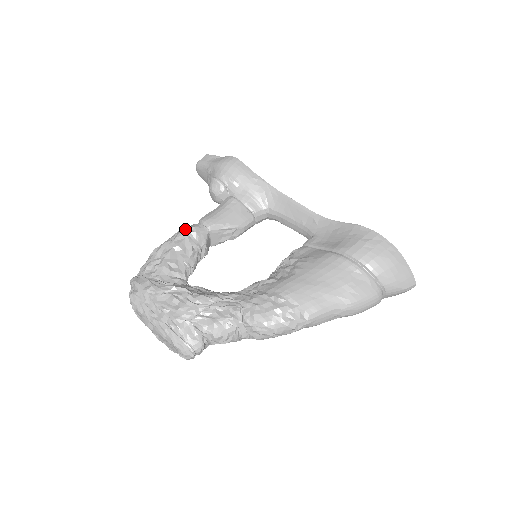
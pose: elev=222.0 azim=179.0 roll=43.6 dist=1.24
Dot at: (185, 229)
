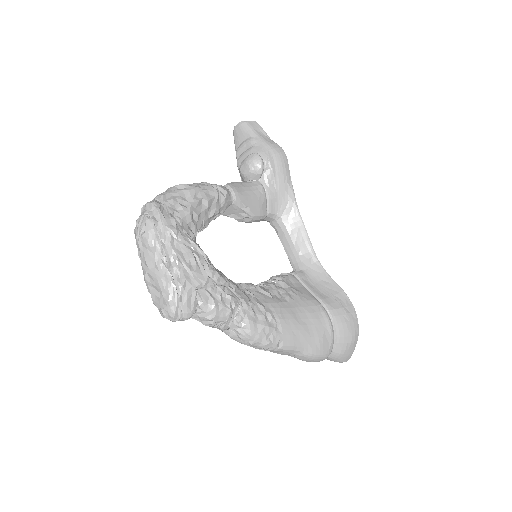
Dot at: (218, 187)
